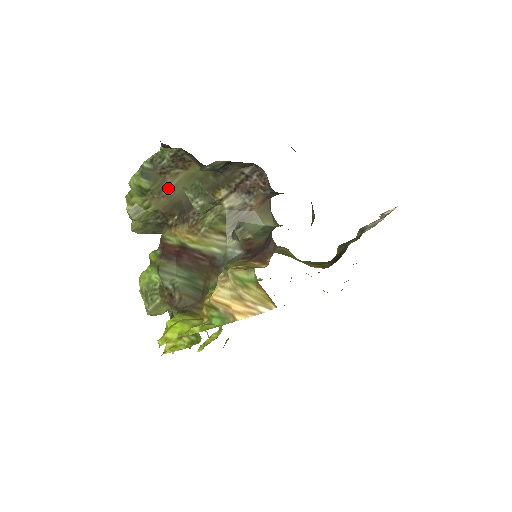
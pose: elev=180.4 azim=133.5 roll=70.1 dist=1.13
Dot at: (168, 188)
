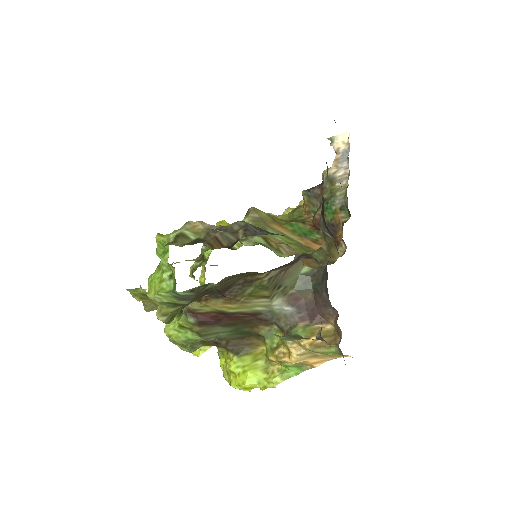
Dot at: occluded
